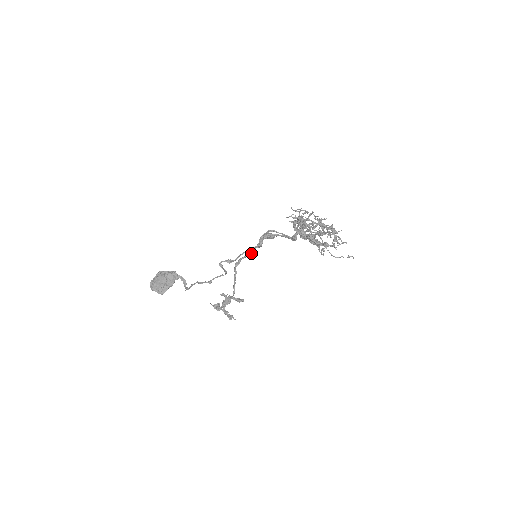
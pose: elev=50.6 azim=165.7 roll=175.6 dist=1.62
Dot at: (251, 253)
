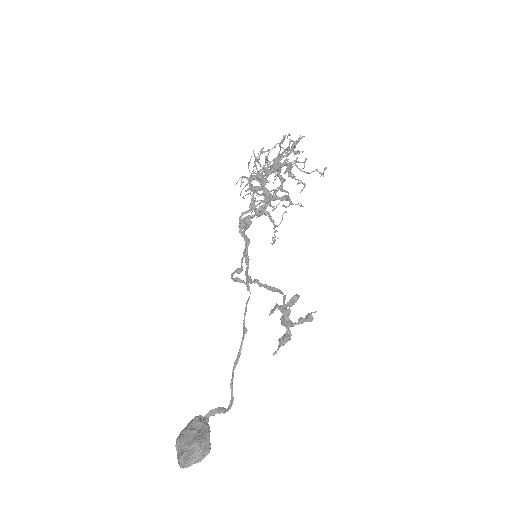
Dot at: (248, 259)
